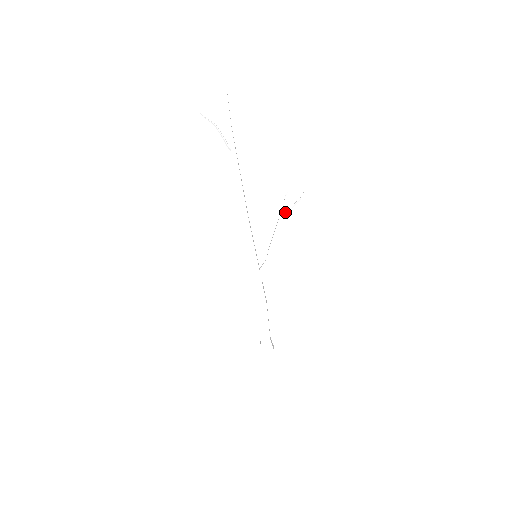
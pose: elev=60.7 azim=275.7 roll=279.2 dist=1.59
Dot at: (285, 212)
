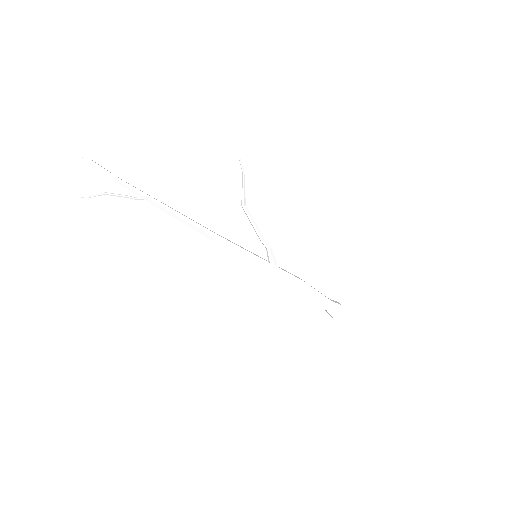
Dot at: (242, 197)
